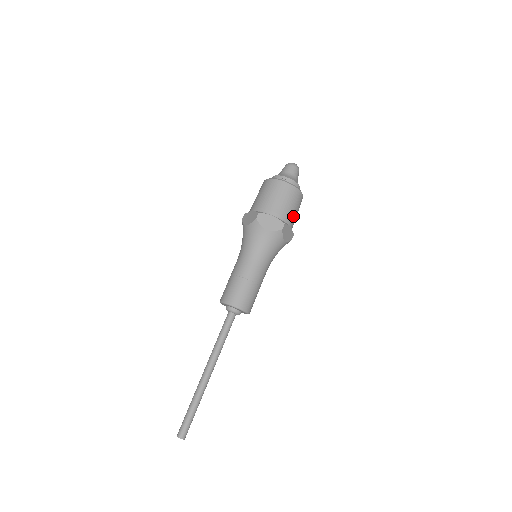
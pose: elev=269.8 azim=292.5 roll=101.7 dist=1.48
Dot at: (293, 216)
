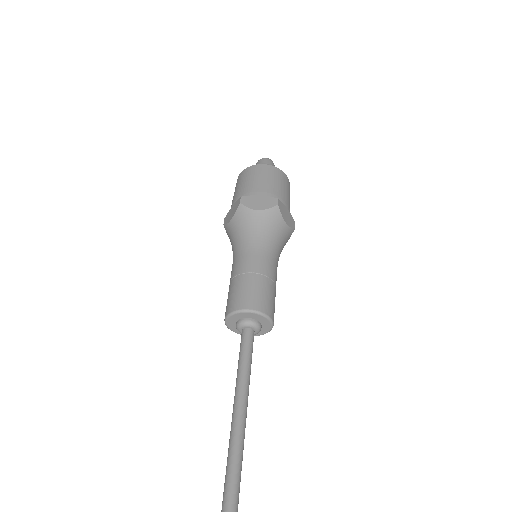
Dot at: (286, 197)
